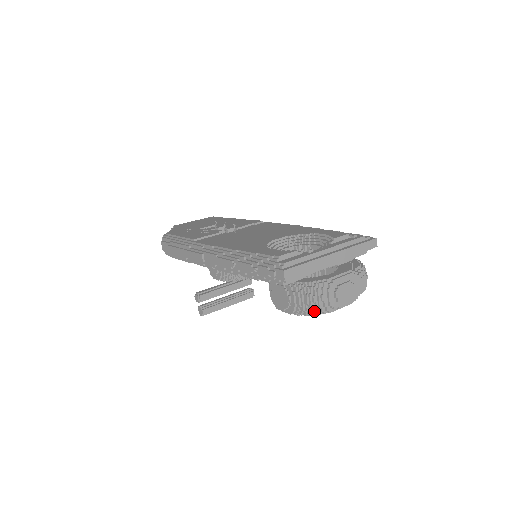
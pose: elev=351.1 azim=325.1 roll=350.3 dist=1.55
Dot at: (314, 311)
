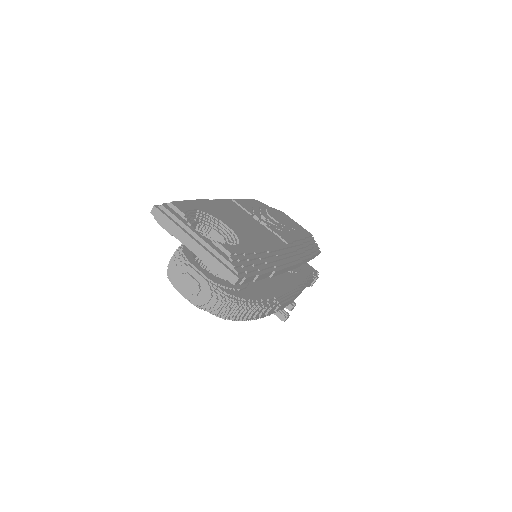
Dot at: (169, 273)
